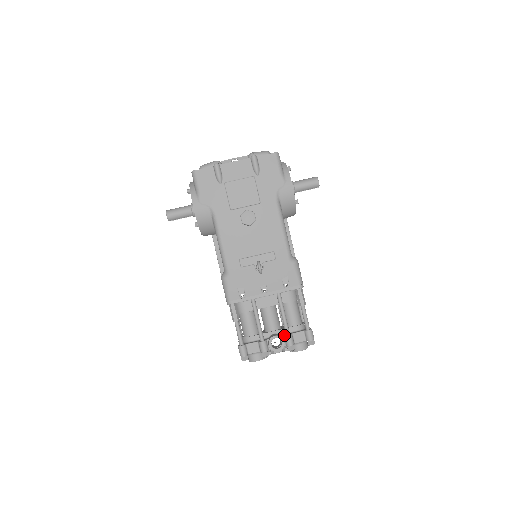
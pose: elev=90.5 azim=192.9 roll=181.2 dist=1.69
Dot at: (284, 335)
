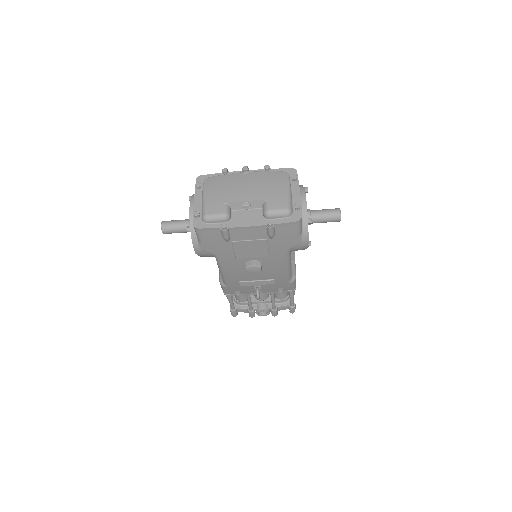
Dot at: (270, 308)
